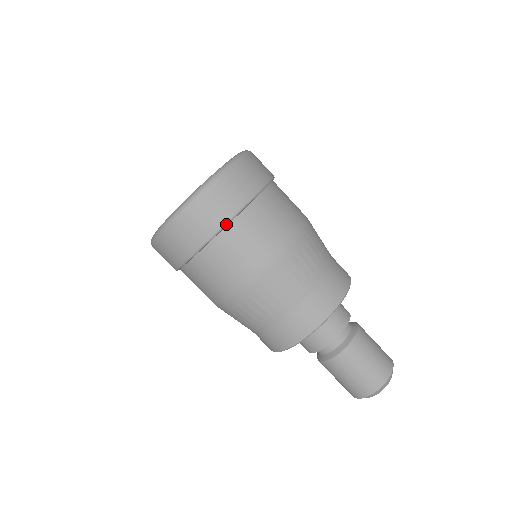
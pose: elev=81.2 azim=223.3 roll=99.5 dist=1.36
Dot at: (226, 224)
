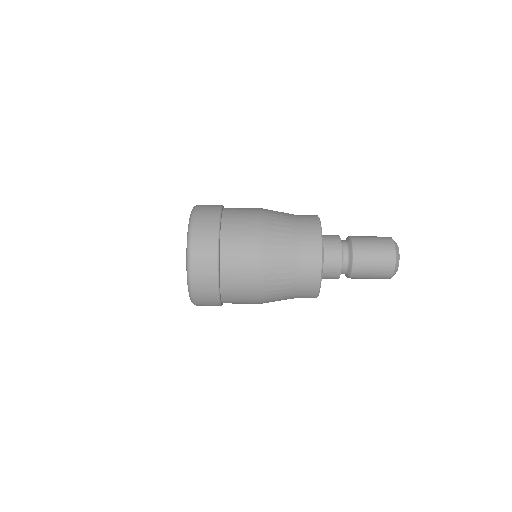
Dot at: (218, 284)
